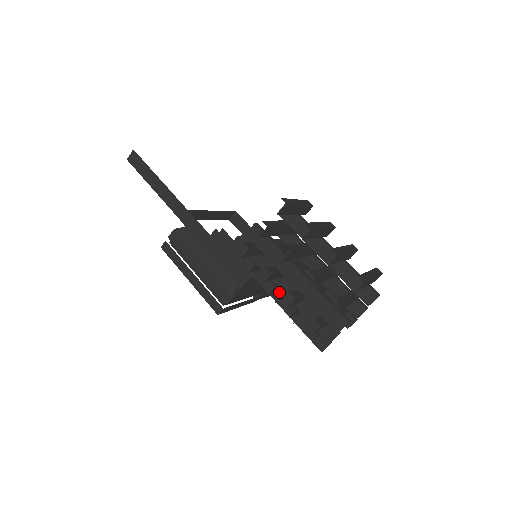
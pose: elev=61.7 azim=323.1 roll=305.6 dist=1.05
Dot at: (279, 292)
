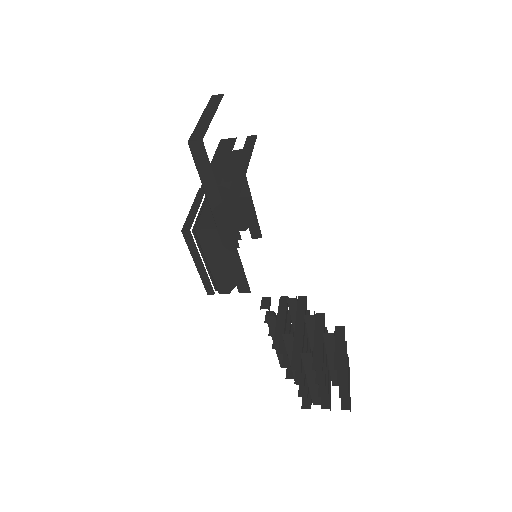
Dot at: occluded
